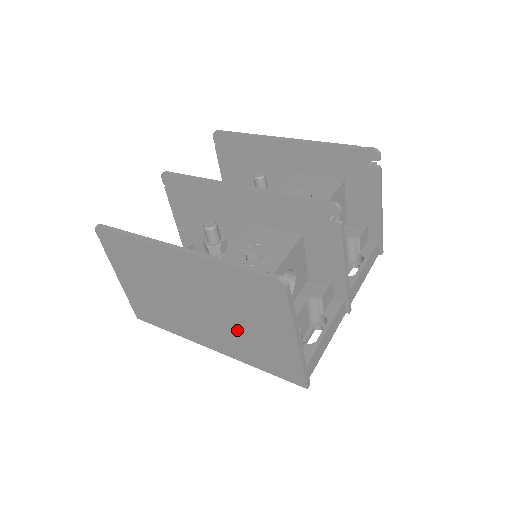
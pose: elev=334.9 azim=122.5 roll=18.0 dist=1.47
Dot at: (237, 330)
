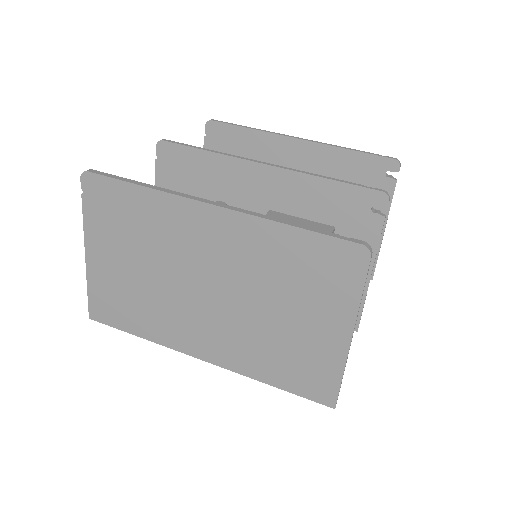
Dot at: (260, 326)
